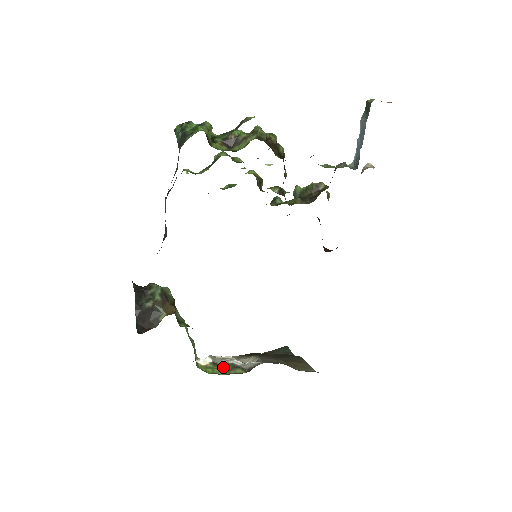
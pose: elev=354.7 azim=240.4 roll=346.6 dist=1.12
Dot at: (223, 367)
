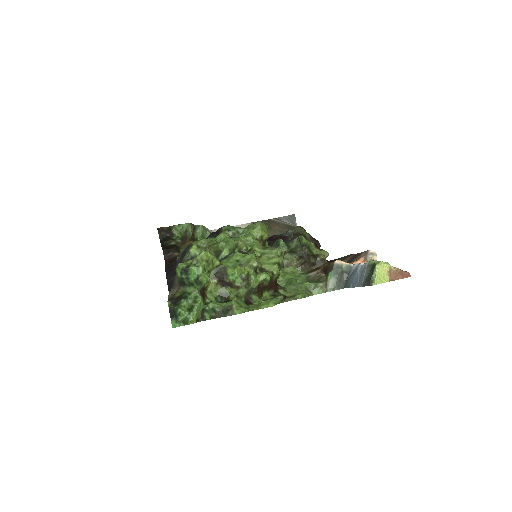
Dot at: occluded
